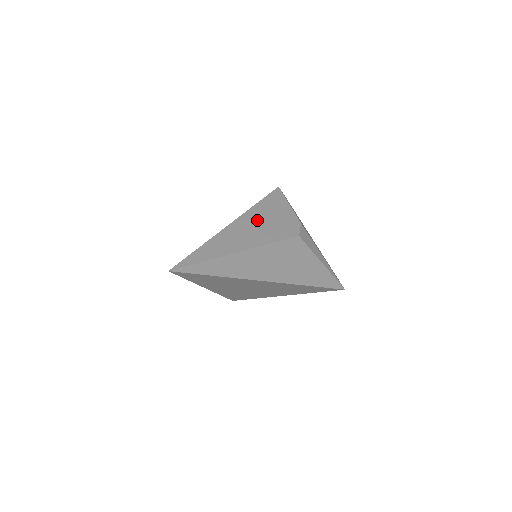
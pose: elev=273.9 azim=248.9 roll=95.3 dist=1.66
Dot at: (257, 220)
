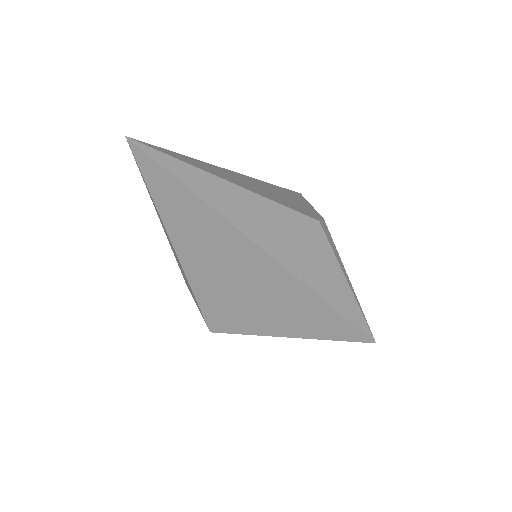
Dot at: (267, 188)
